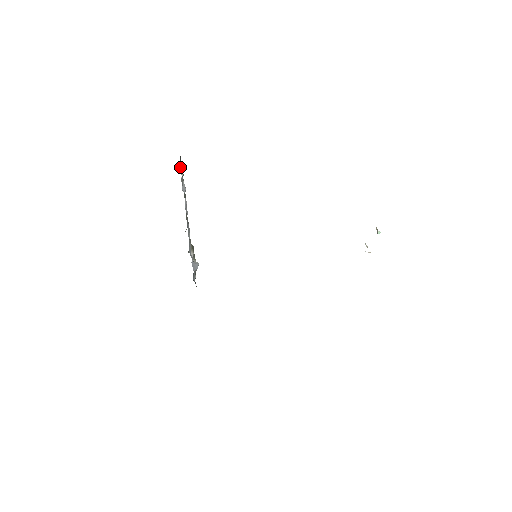
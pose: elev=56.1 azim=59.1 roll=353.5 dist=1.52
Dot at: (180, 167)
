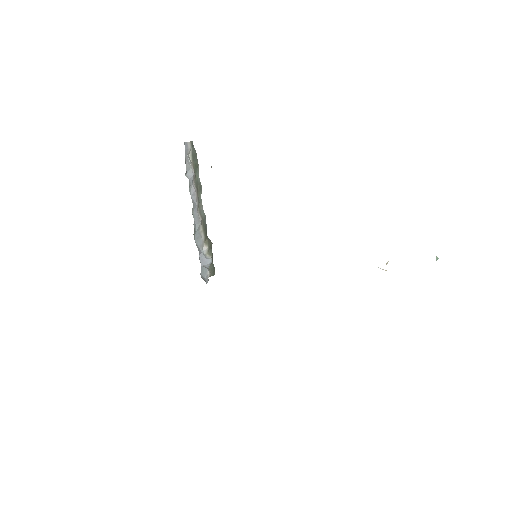
Dot at: (189, 153)
